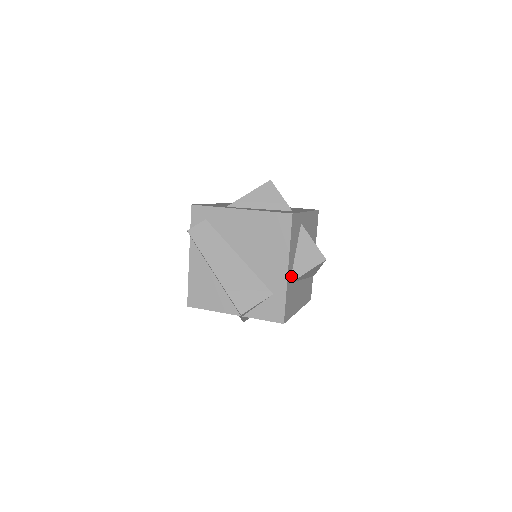
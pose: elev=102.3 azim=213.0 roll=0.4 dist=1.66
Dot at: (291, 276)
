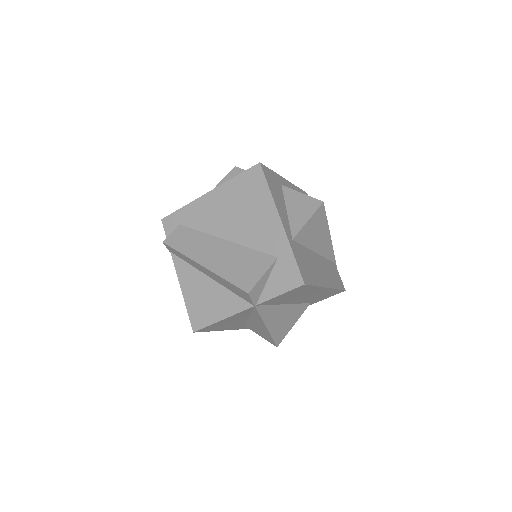
Dot at: (291, 232)
